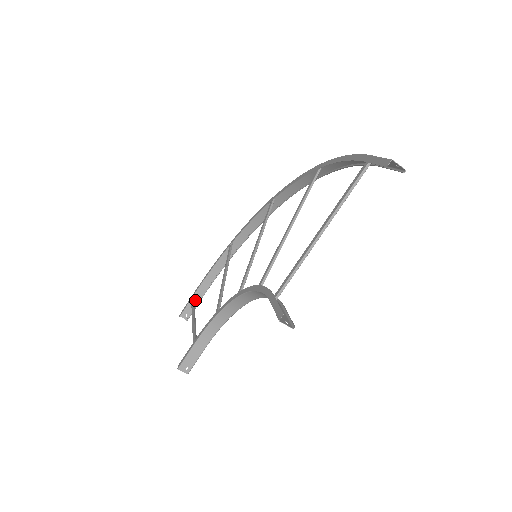
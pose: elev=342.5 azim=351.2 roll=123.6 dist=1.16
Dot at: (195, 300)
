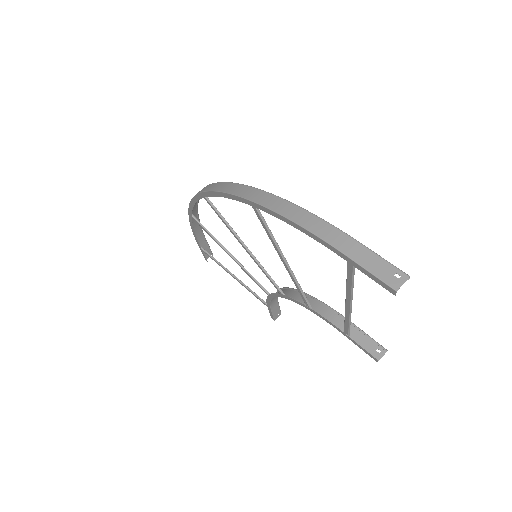
Dot at: (203, 246)
